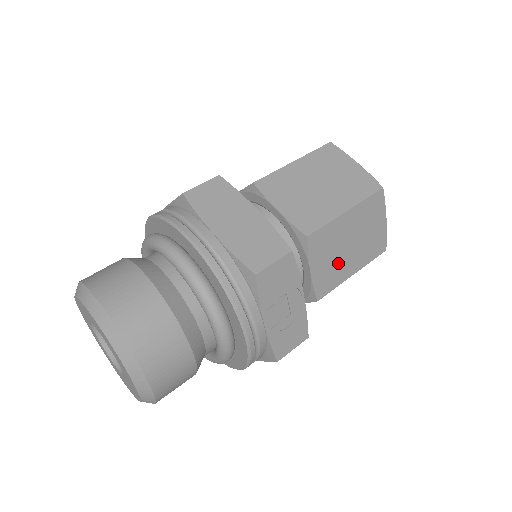
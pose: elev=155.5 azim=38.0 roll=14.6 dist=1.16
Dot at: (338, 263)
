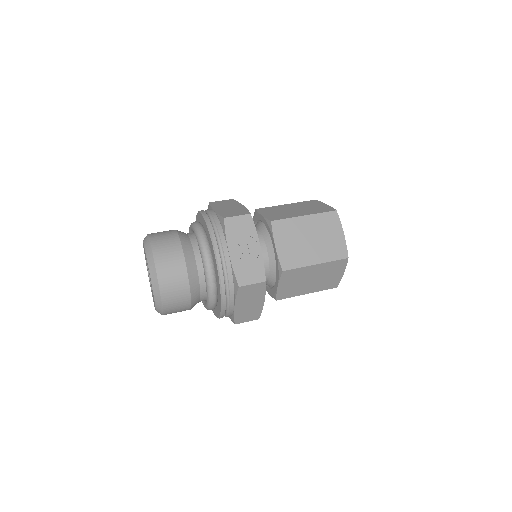
Dot at: (300, 250)
